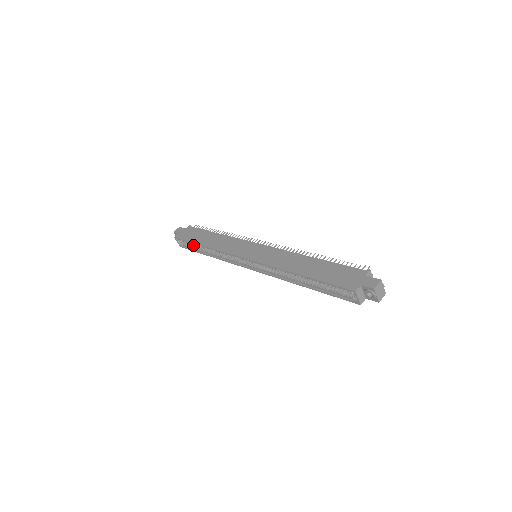
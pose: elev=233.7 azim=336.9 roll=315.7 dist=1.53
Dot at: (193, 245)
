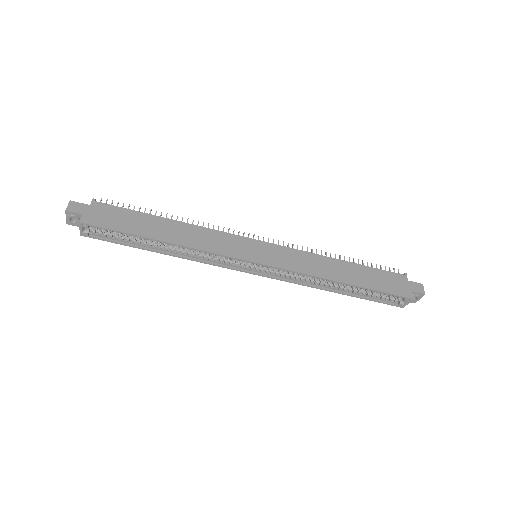
Dot at: (121, 235)
